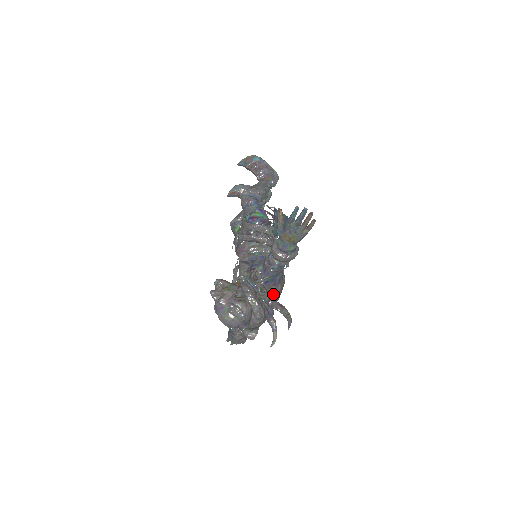
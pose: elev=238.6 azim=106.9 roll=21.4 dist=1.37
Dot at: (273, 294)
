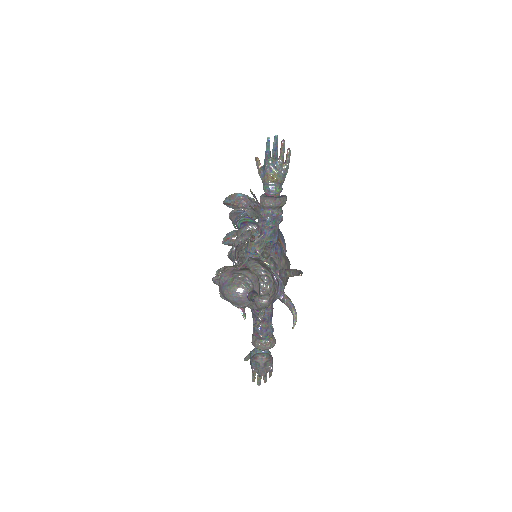
Dot at: (278, 263)
